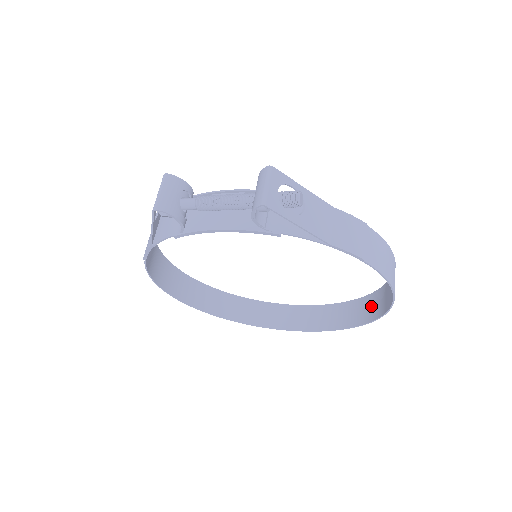
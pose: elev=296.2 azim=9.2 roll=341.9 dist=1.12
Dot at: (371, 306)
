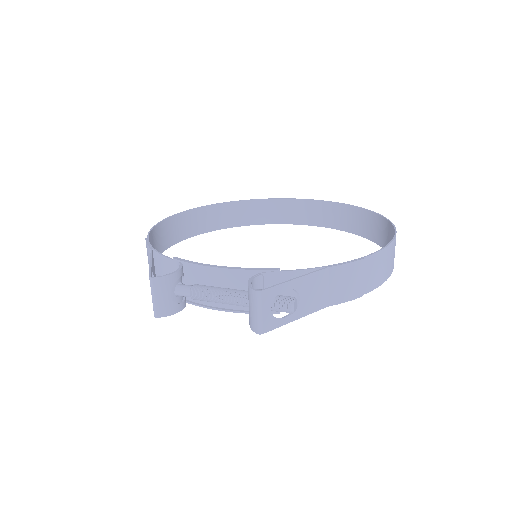
Dot at: (374, 227)
